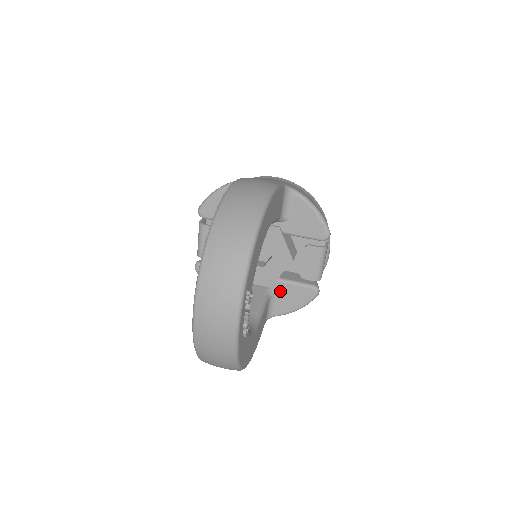
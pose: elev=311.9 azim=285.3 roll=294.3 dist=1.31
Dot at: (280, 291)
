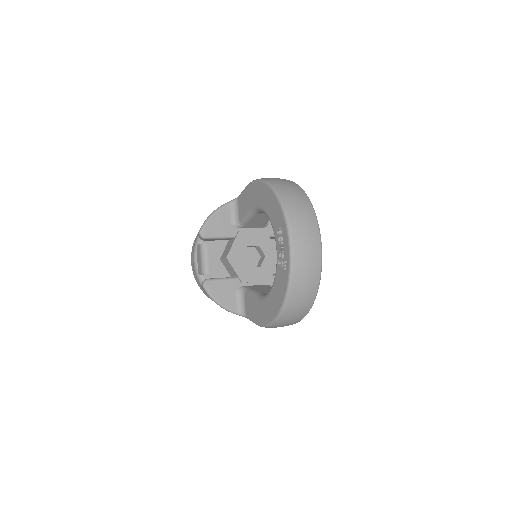
Dot at: occluded
